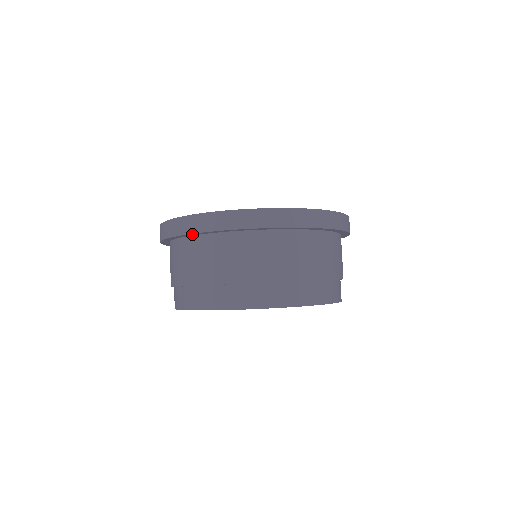
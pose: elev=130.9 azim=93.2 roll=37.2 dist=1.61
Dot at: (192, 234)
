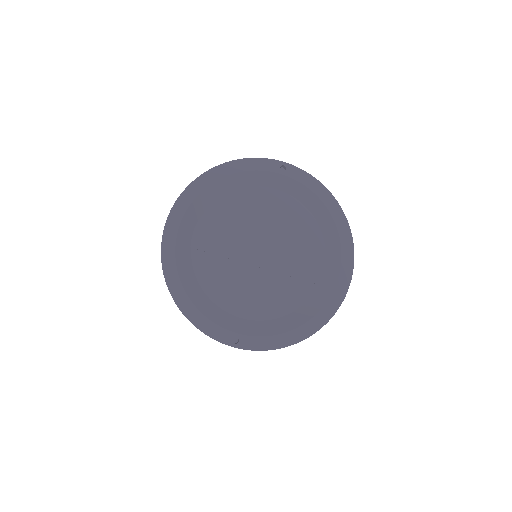
Dot at: occluded
